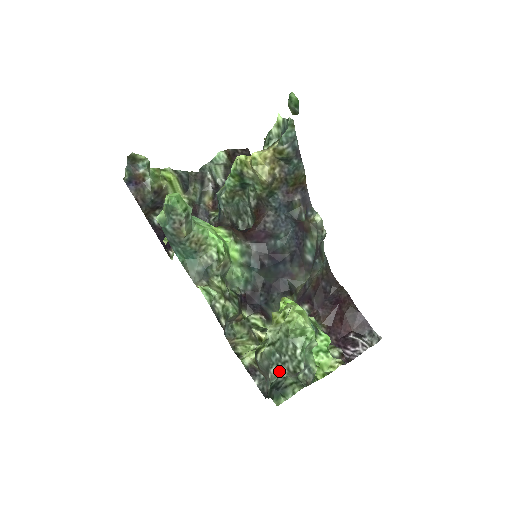
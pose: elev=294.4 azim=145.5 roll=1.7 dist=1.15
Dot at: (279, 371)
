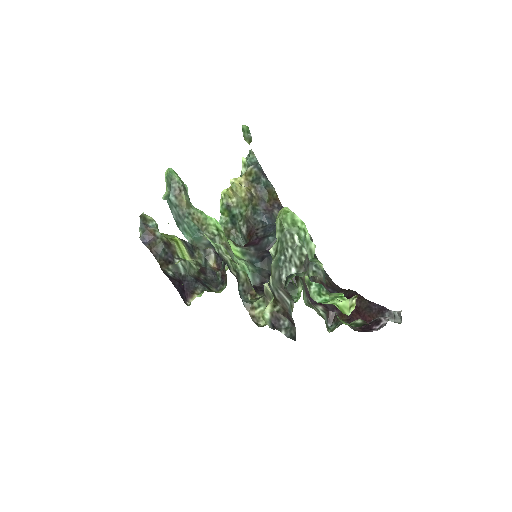
Dot at: occluded
